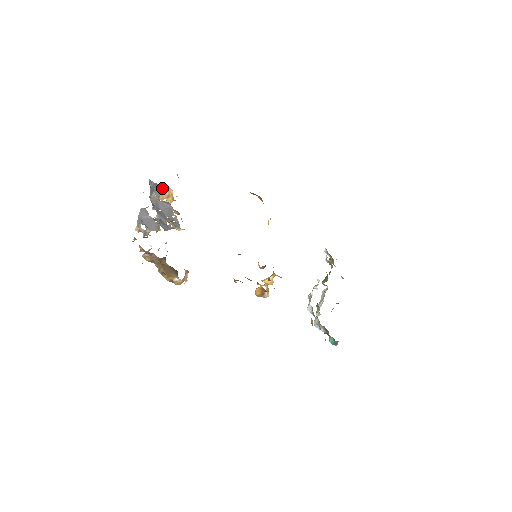
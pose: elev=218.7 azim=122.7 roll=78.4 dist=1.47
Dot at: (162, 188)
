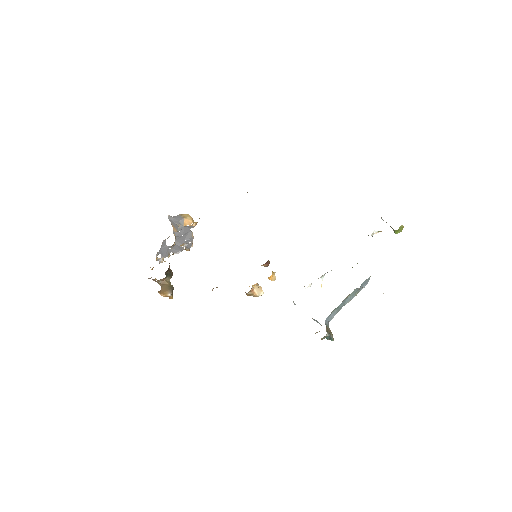
Dot at: (184, 217)
